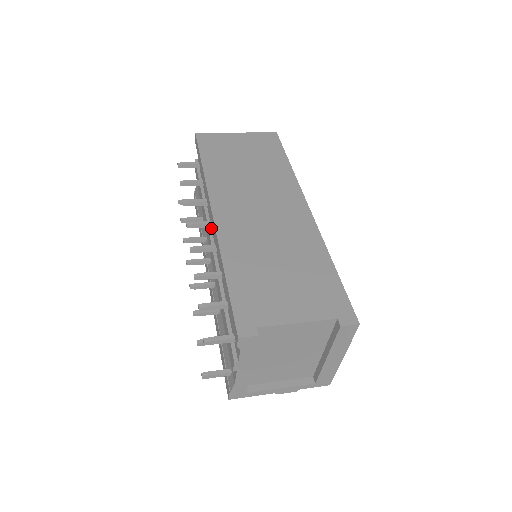
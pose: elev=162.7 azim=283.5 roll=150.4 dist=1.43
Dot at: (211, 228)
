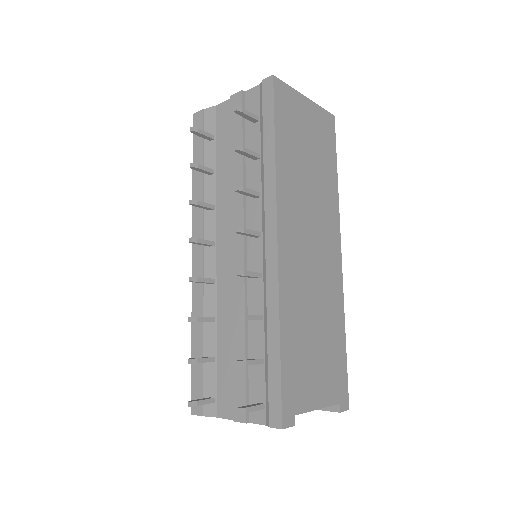
Dot at: (246, 228)
